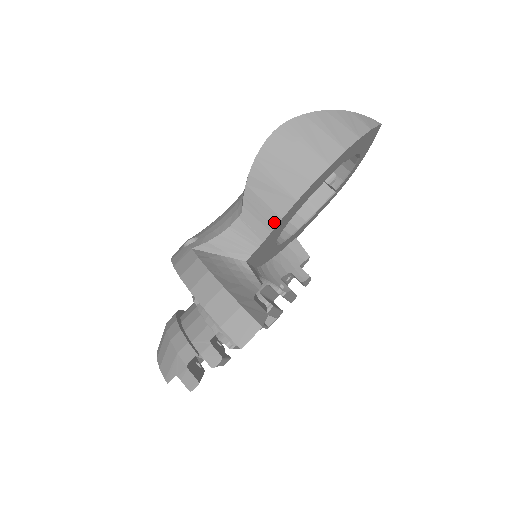
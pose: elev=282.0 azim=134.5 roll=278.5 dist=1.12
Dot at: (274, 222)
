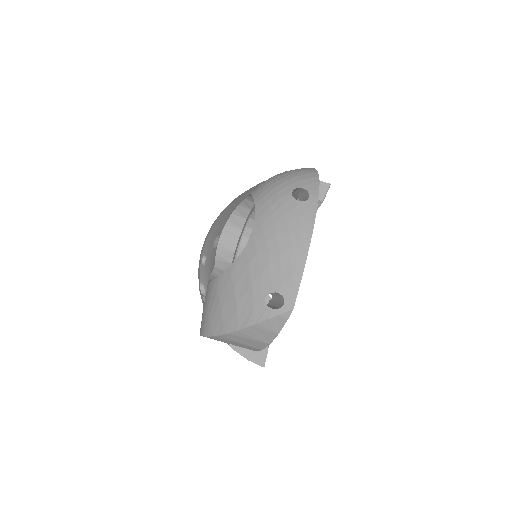
Dot at: occluded
